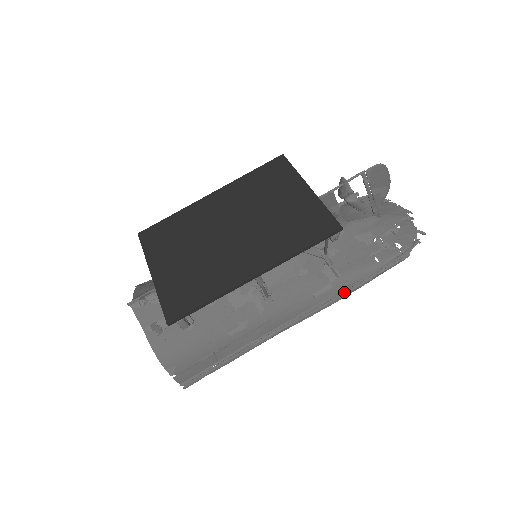
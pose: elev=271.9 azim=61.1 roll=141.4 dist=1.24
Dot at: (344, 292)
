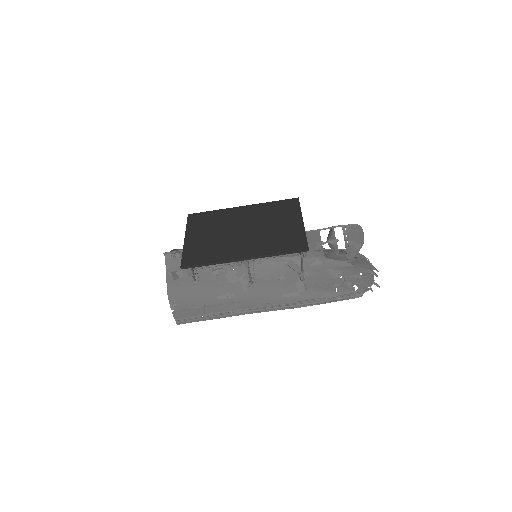
Dot at: (305, 302)
